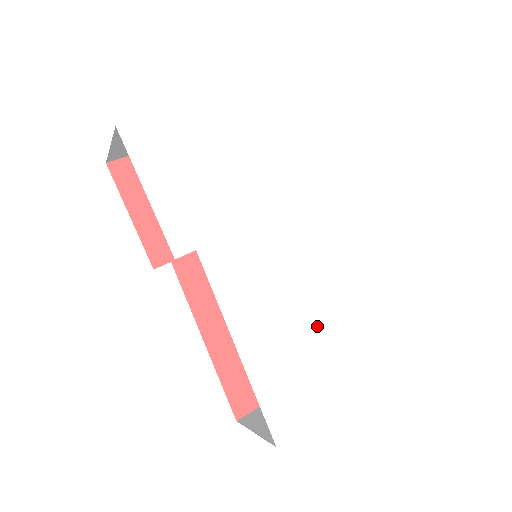
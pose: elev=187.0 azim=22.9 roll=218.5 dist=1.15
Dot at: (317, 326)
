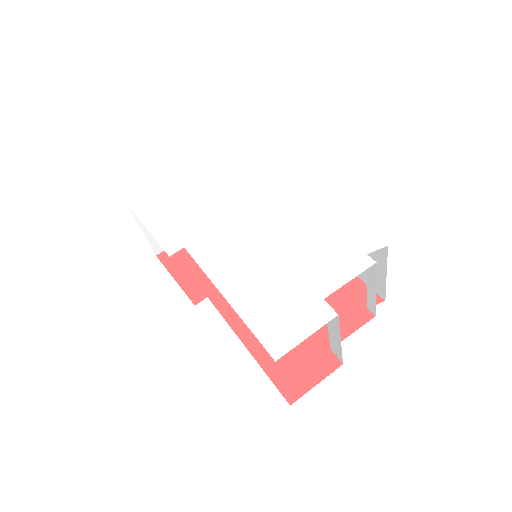
Dot at: (296, 264)
